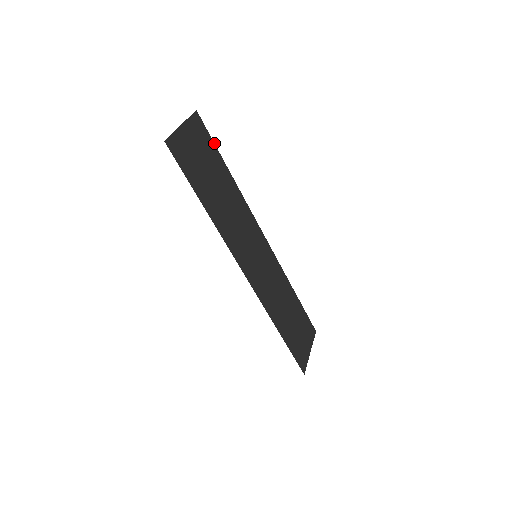
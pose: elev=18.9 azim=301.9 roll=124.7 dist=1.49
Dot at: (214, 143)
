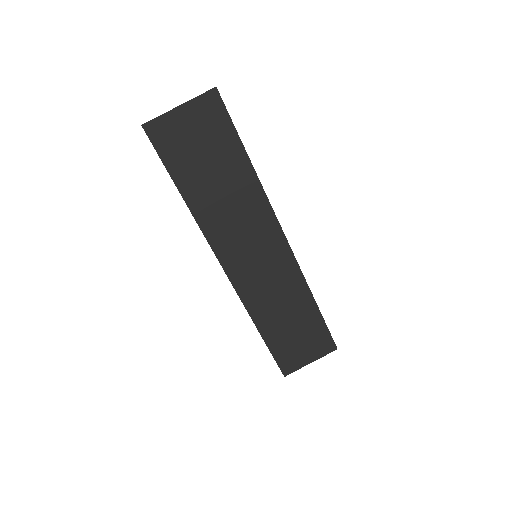
Dot at: occluded
